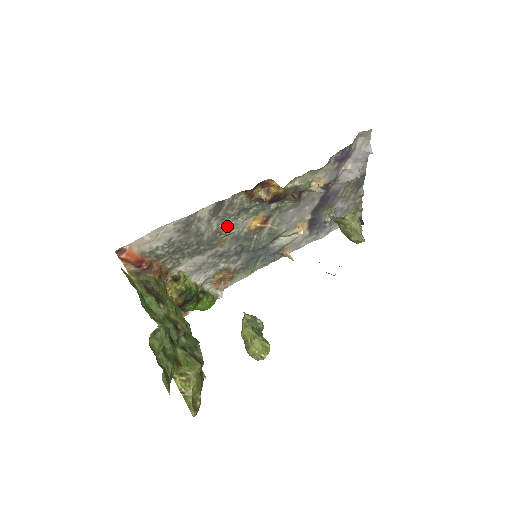
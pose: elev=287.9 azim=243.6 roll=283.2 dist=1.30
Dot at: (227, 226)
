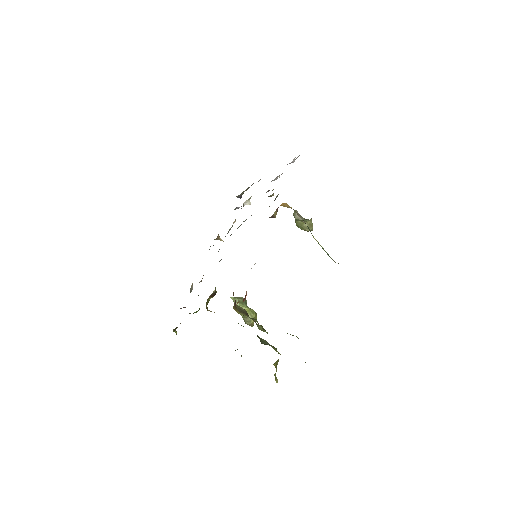
Dot at: occluded
